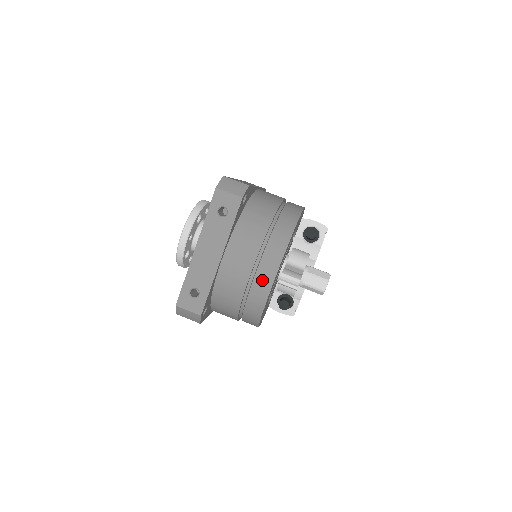
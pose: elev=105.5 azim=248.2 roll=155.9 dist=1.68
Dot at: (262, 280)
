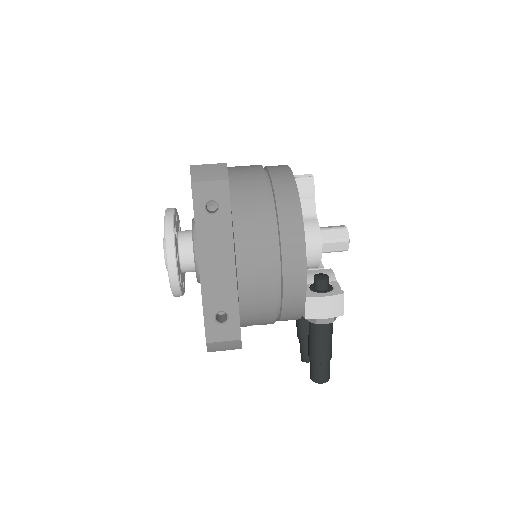
Dot at: (275, 166)
